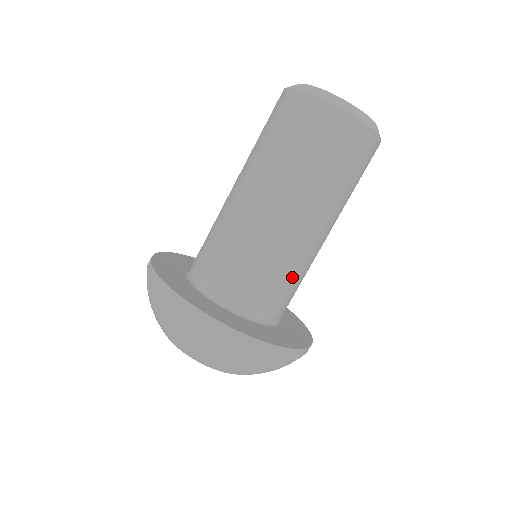
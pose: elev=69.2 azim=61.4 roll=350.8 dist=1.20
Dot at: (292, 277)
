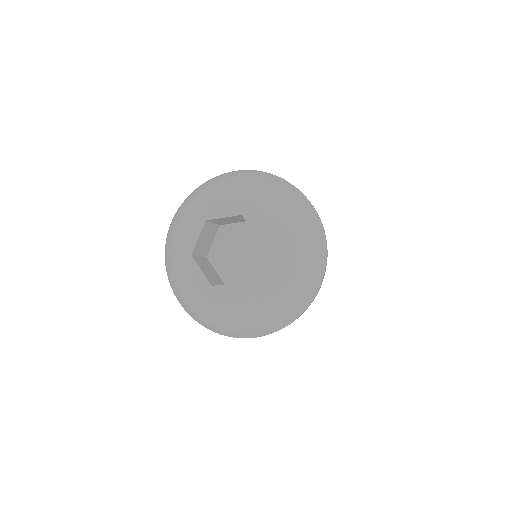
Dot at: occluded
